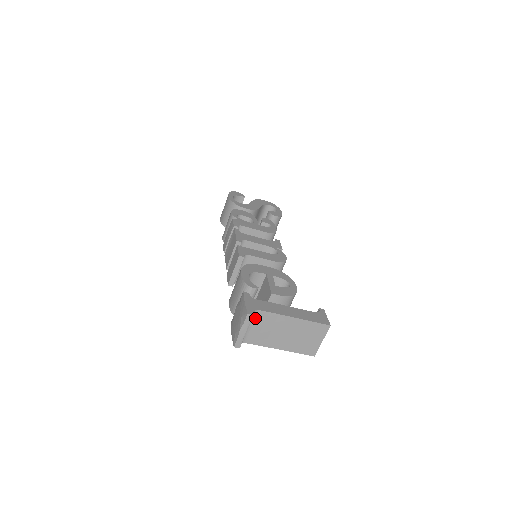
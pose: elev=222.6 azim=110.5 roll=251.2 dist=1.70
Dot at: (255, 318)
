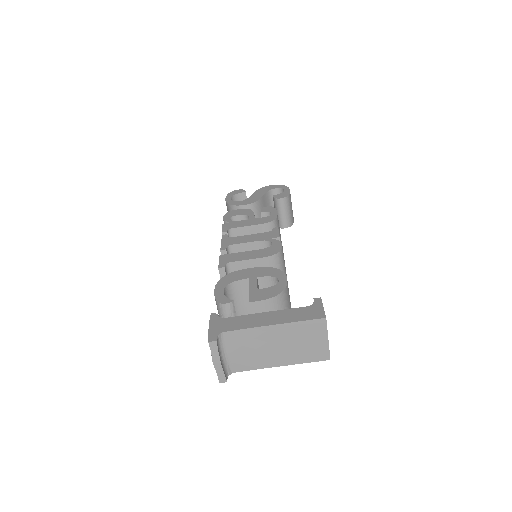
Dot at: (227, 342)
